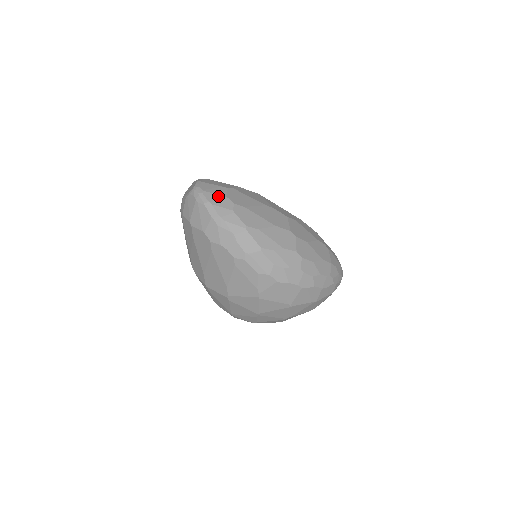
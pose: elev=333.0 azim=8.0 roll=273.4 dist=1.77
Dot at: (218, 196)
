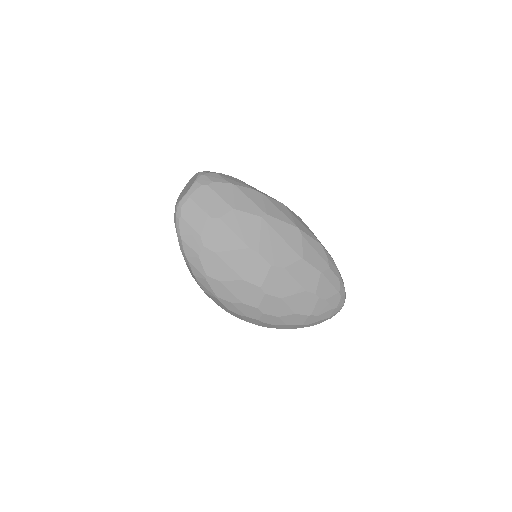
Dot at: (192, 230)
